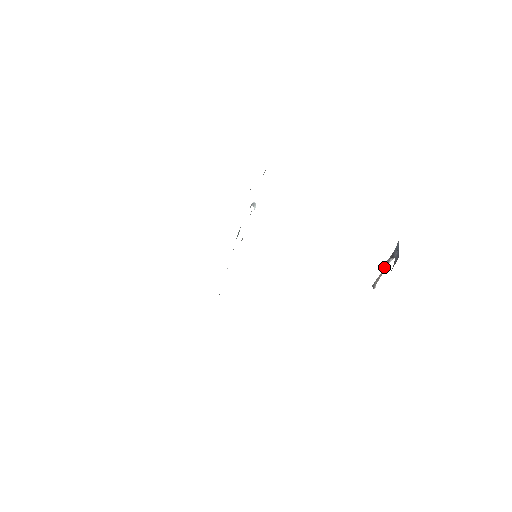
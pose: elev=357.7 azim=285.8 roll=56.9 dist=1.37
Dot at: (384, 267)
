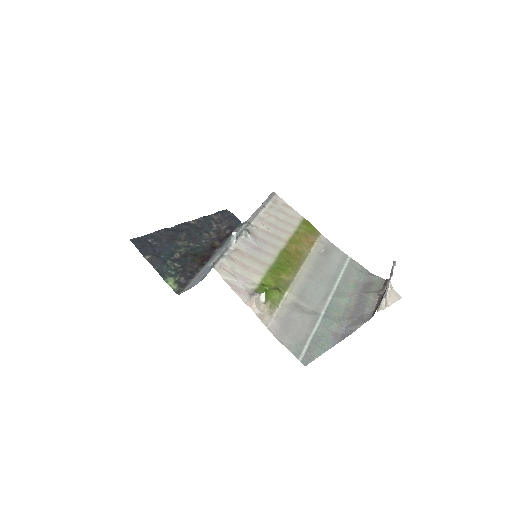
Dot at: (389, 278)
